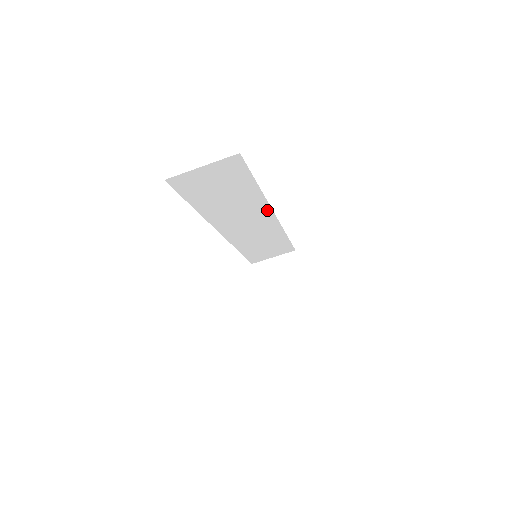
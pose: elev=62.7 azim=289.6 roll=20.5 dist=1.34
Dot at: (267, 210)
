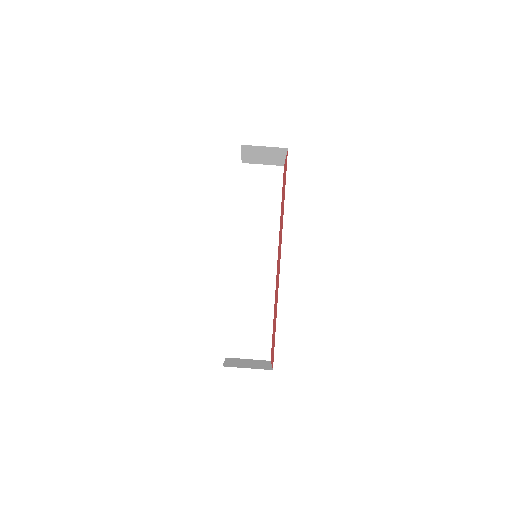
Dot at: (275, 247)
